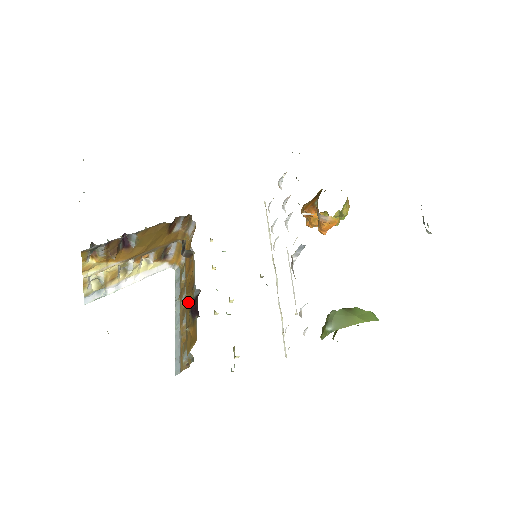
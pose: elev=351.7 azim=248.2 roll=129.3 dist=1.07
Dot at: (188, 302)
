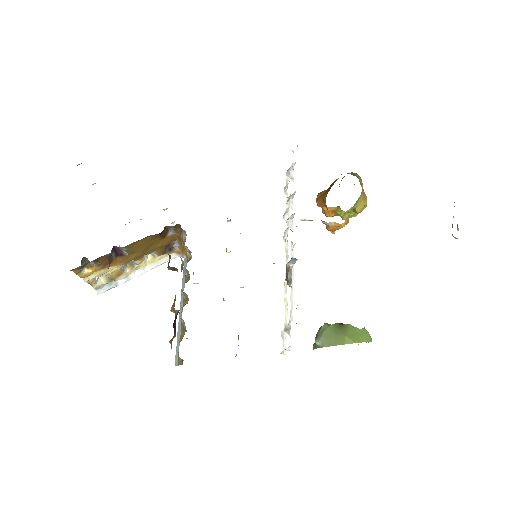
Dot at: occluded
